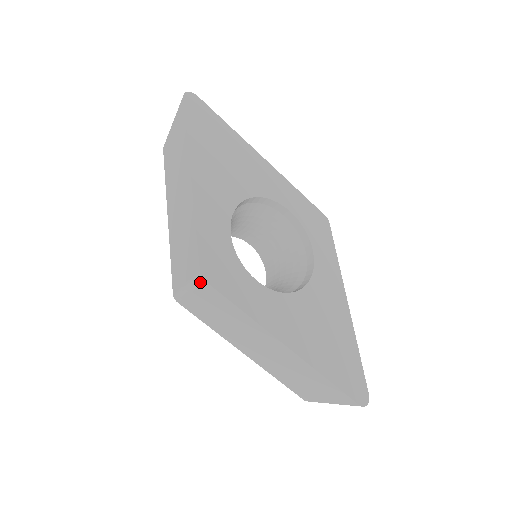
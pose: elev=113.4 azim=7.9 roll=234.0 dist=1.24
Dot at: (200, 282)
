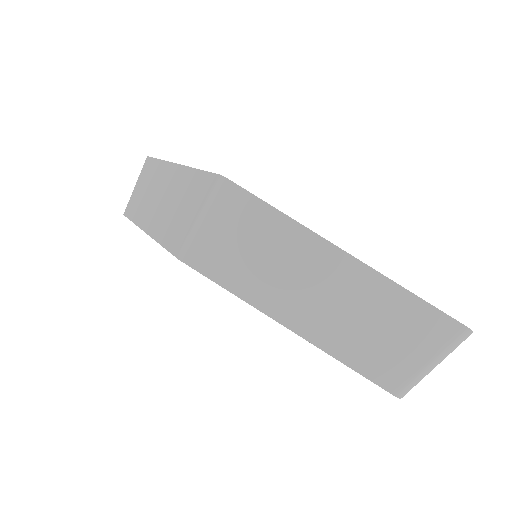
Dot at: (221, 187)
